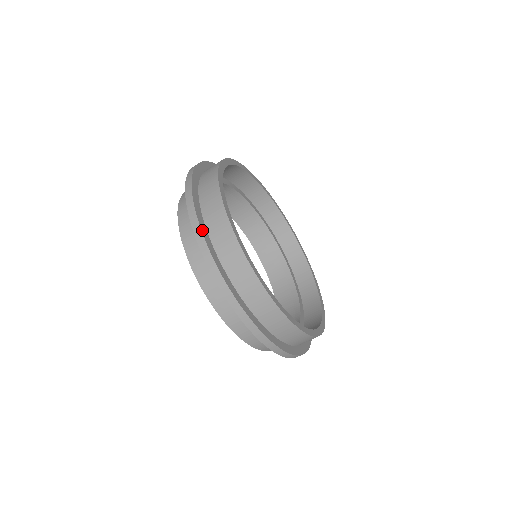
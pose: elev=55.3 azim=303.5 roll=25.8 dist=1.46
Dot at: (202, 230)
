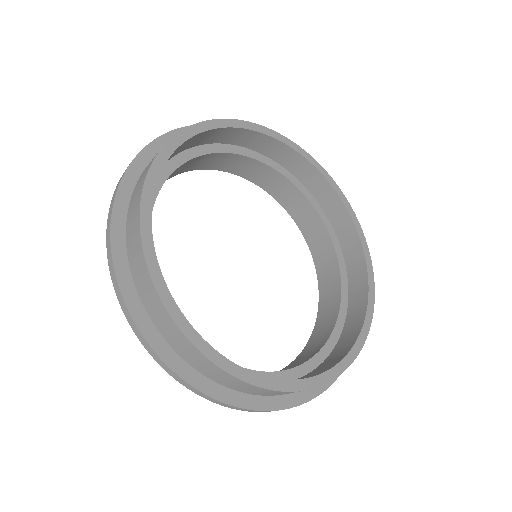
Dot at: (157, 351)
